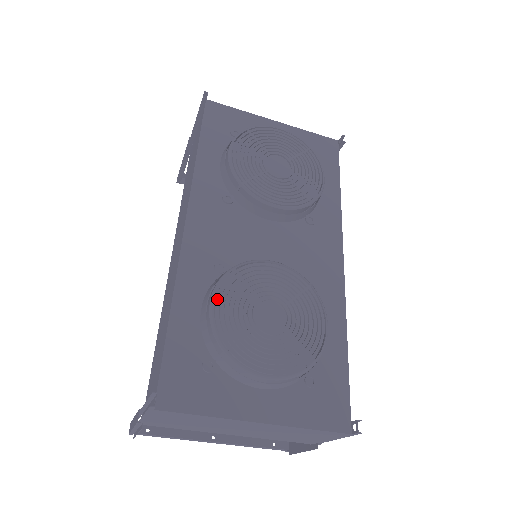
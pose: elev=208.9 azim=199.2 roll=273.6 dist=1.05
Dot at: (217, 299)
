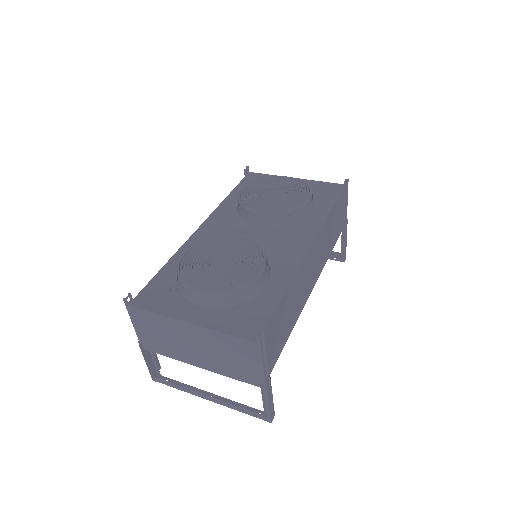
Dot at: (189, 253)
